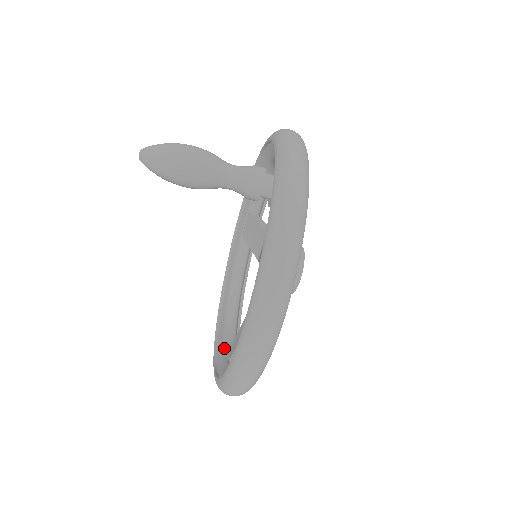
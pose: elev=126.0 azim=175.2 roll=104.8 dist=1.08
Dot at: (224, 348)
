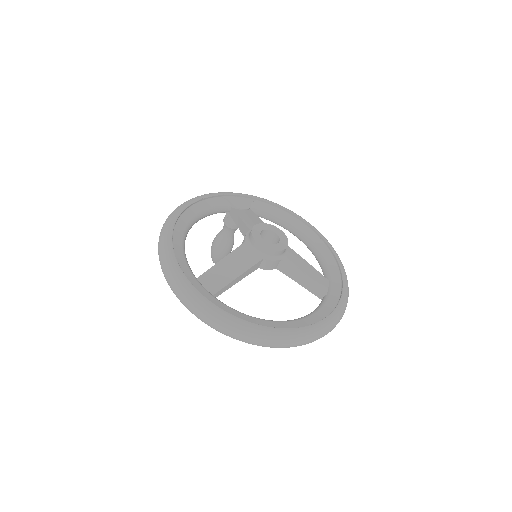
Dot at: occluded
